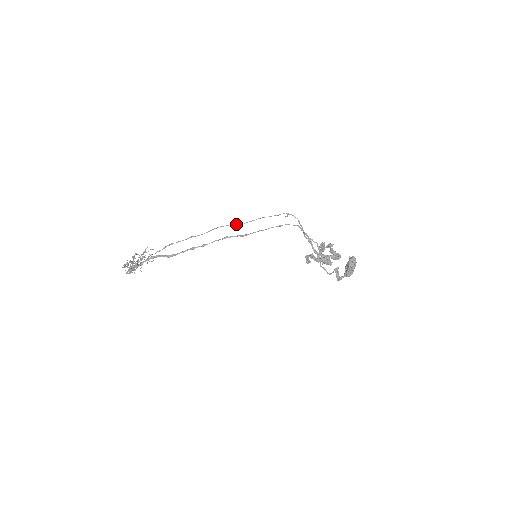
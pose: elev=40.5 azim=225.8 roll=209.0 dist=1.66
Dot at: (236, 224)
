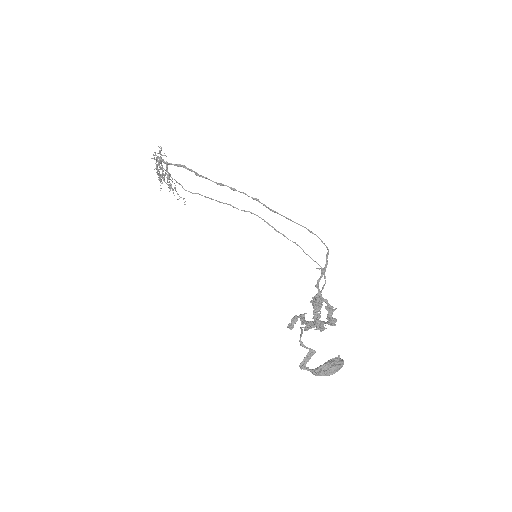
Dot at: (272, 226)
